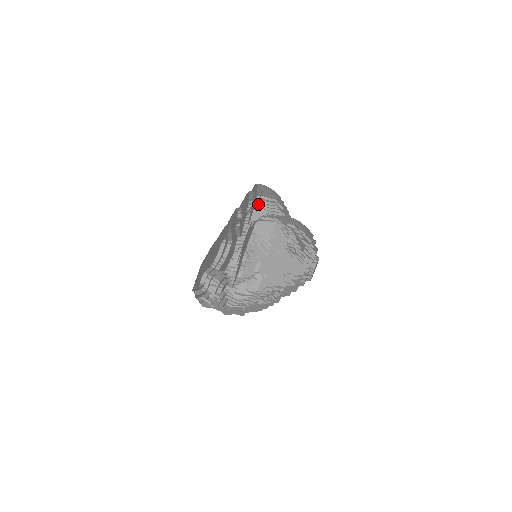
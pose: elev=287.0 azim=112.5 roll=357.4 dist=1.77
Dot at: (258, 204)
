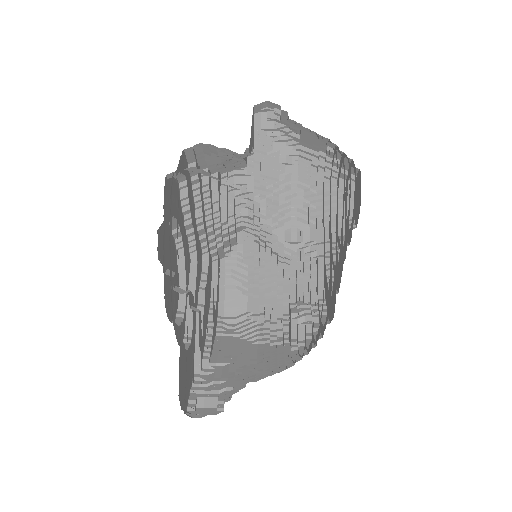
Dot at: (221, 331)
